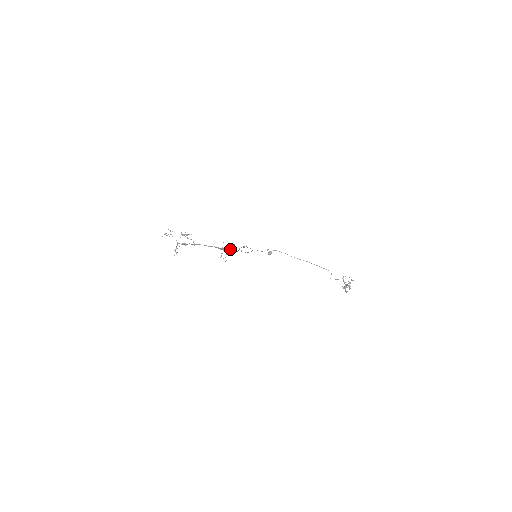
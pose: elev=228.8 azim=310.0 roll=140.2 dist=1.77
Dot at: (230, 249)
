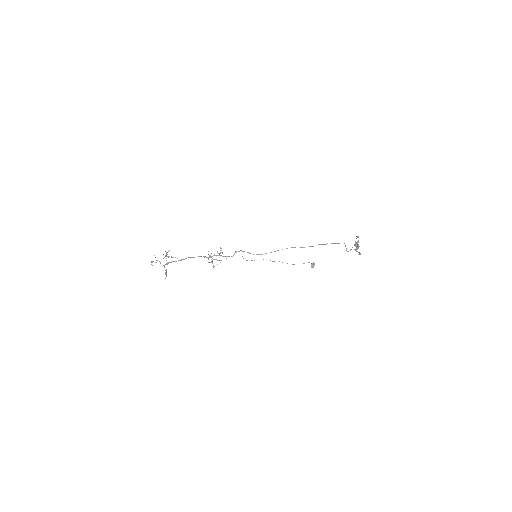
Dot at: (220, 255)
